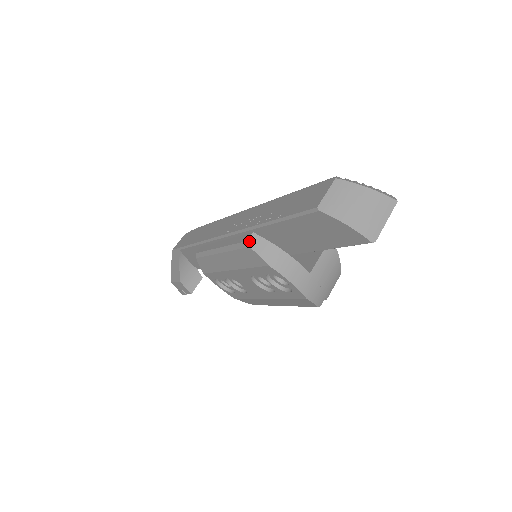
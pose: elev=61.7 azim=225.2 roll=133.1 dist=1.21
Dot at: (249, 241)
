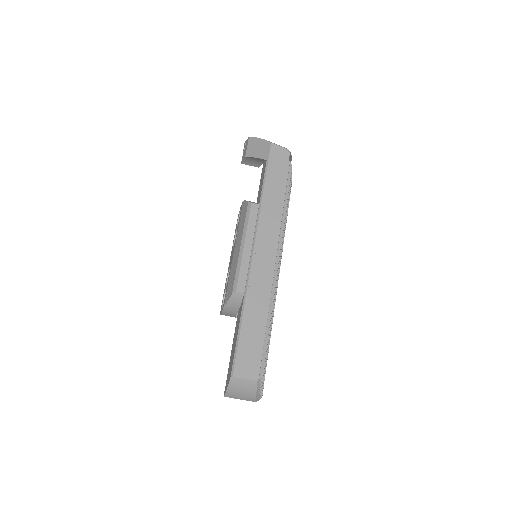
Dot at: (236, 293)
